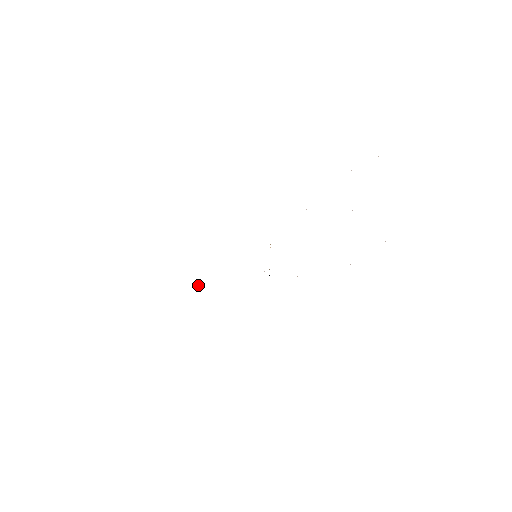
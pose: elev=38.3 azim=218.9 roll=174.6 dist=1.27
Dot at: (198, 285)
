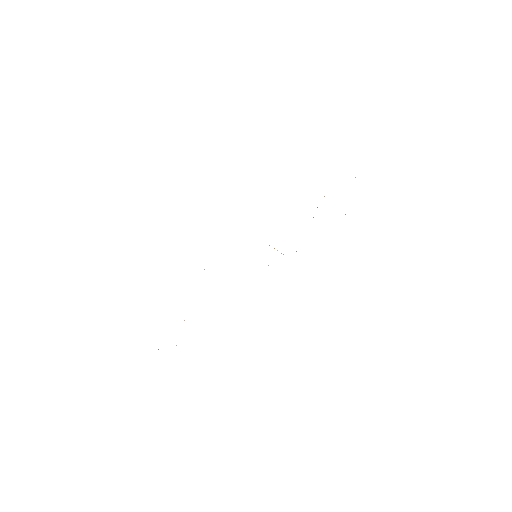
Dot at: occluded
